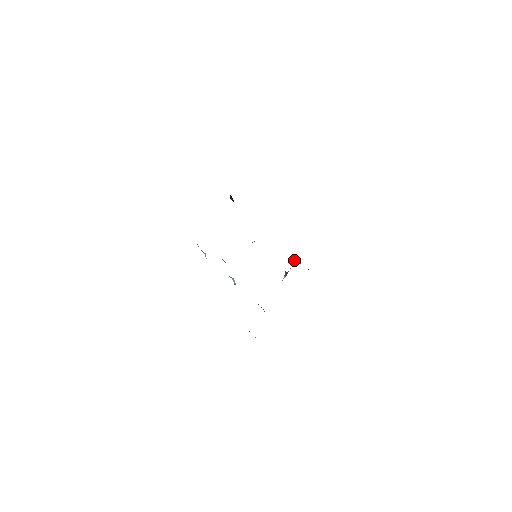
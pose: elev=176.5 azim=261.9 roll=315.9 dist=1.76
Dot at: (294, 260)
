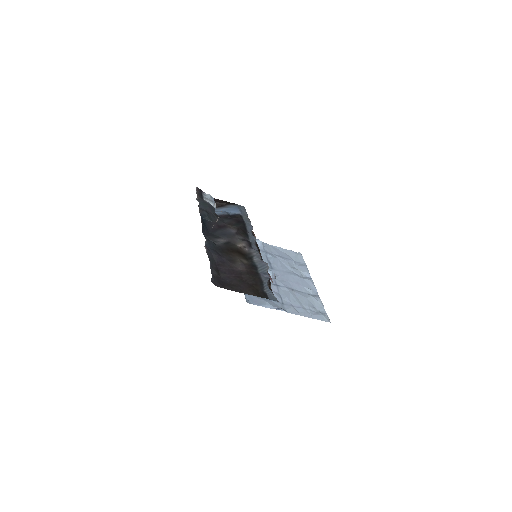
Dot at: (263, 266)
